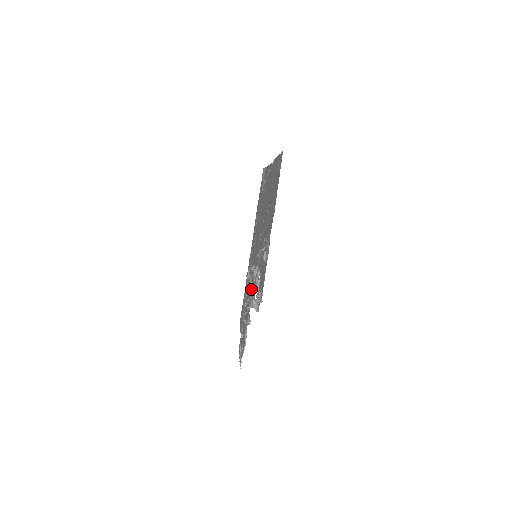
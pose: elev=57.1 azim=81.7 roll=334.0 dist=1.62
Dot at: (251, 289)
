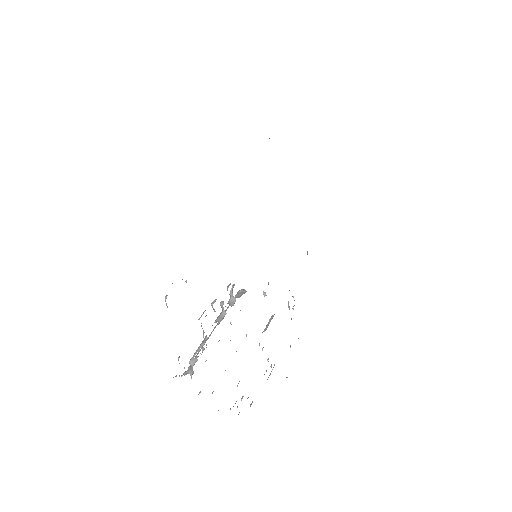
Dot at: occluded
